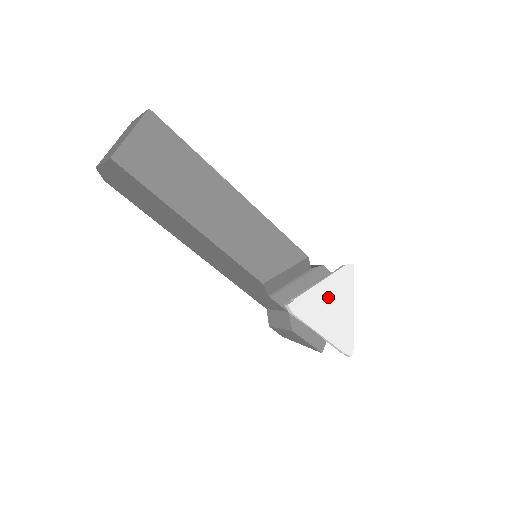
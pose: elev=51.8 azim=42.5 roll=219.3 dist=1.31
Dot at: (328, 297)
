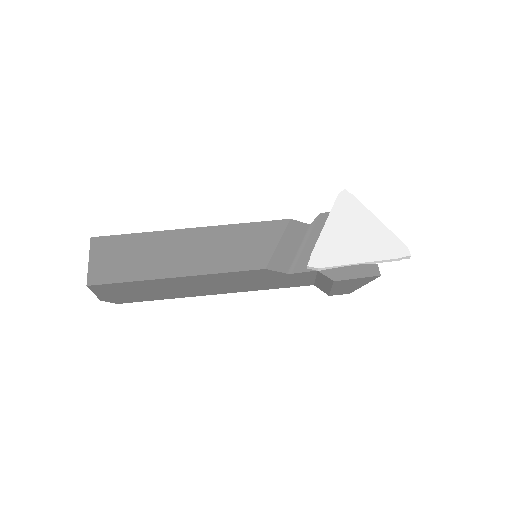
Dot at: (342, 231)
